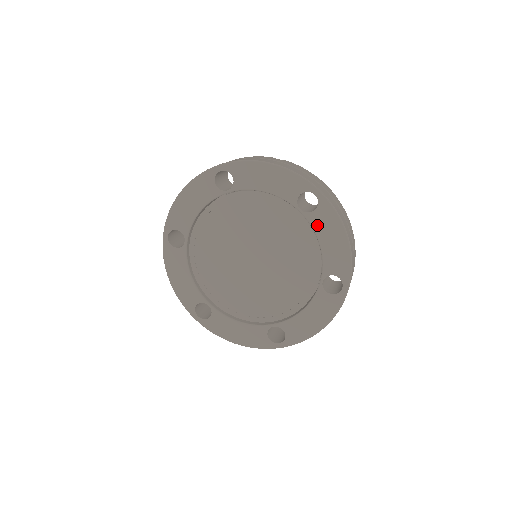
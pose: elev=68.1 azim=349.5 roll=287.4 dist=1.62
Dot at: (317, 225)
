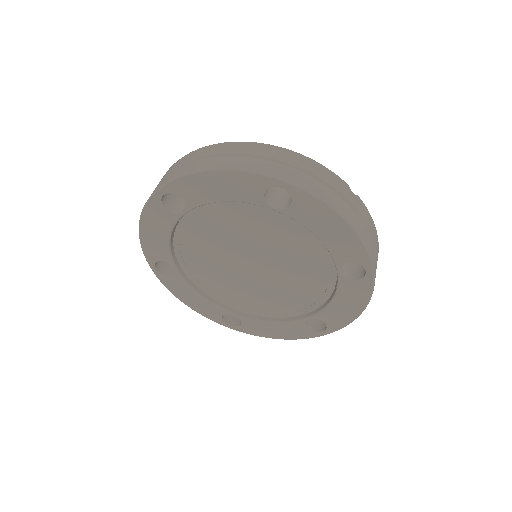
Dot at: (344, 289)
